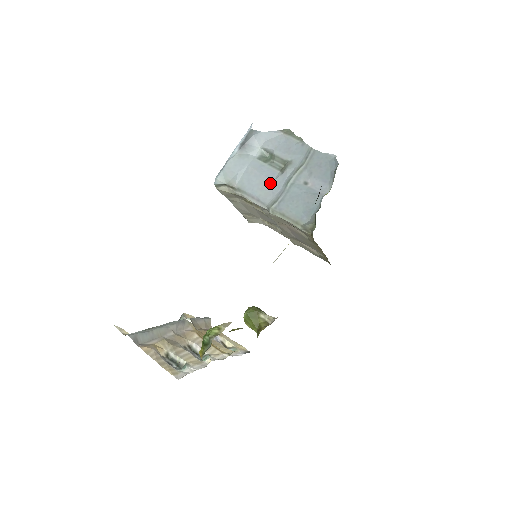
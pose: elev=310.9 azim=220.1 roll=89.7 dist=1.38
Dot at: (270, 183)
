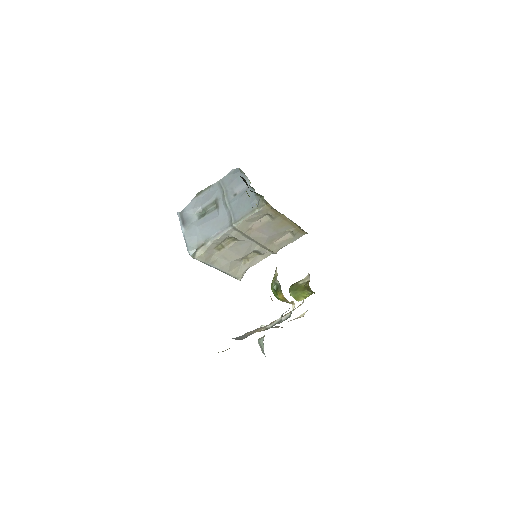
Dot at: (218, 218)
